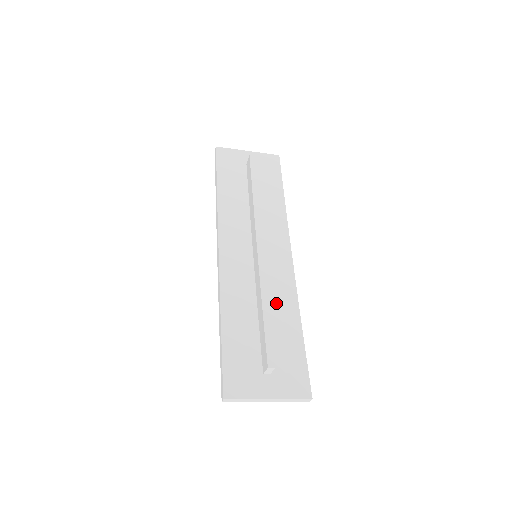
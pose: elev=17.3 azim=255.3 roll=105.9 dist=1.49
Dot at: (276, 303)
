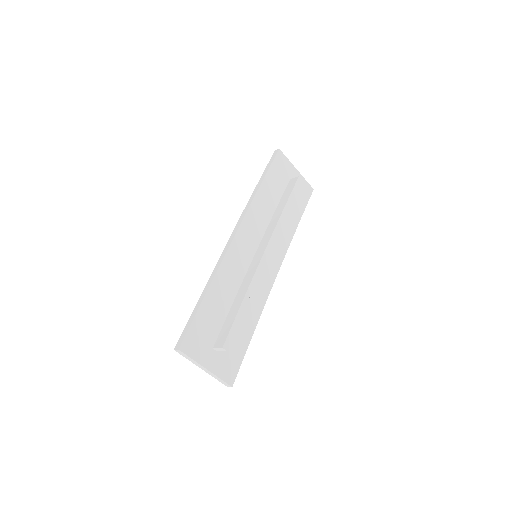
Dot at: (249, 301)
